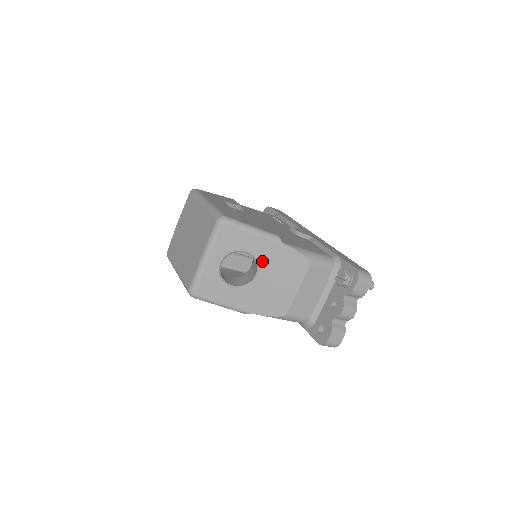
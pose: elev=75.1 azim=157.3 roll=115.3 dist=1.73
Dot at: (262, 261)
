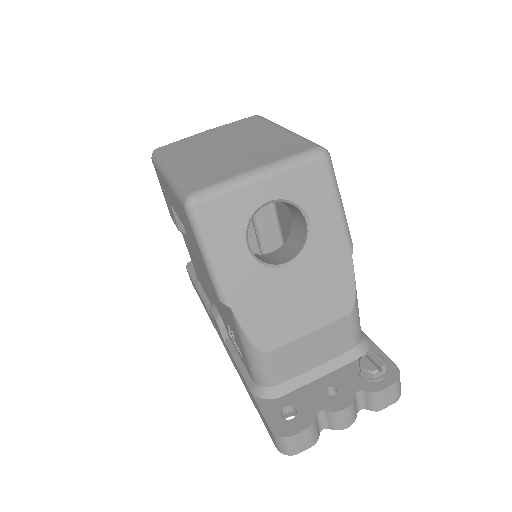
Dot at: (312, 252)
